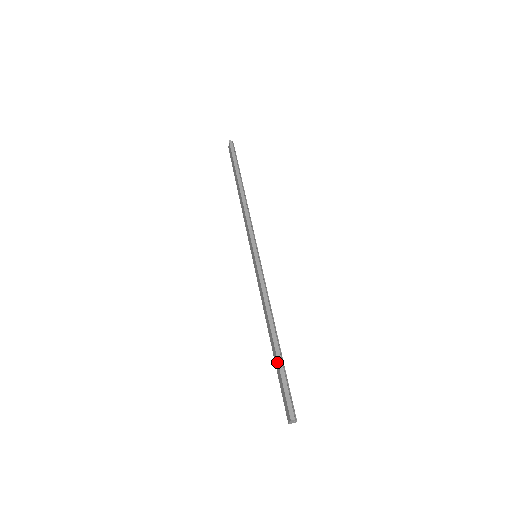
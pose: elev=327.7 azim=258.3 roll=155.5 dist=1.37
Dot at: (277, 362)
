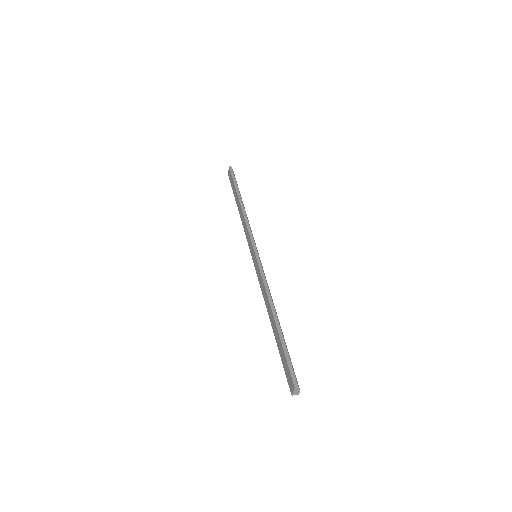
Dot at: (279, 340)
